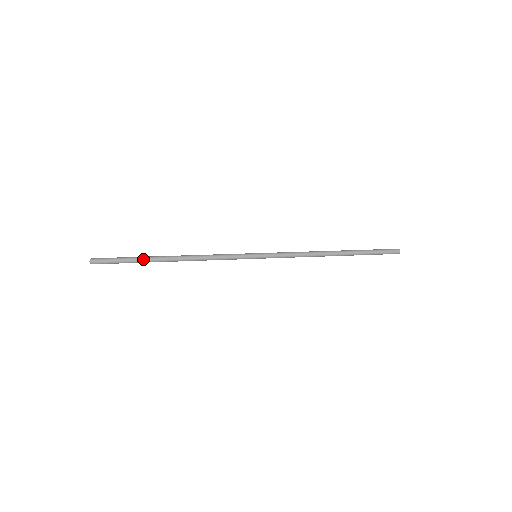
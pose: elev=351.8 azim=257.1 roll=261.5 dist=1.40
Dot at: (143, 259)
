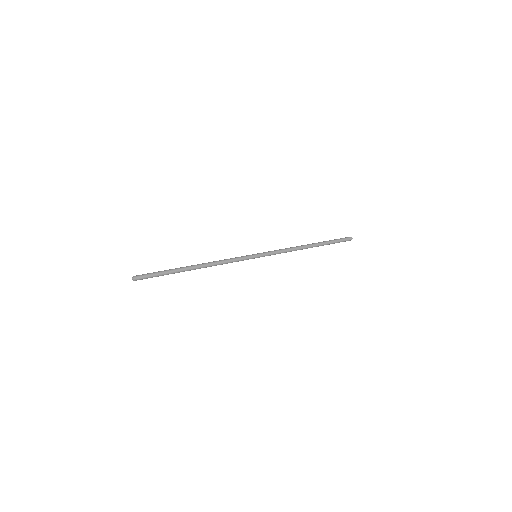
Dot at: (175, 272)
